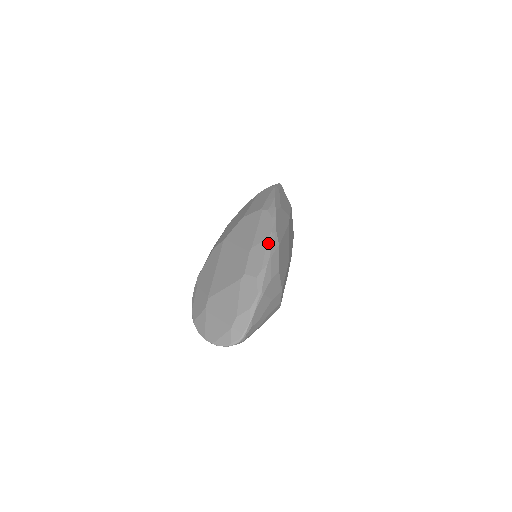
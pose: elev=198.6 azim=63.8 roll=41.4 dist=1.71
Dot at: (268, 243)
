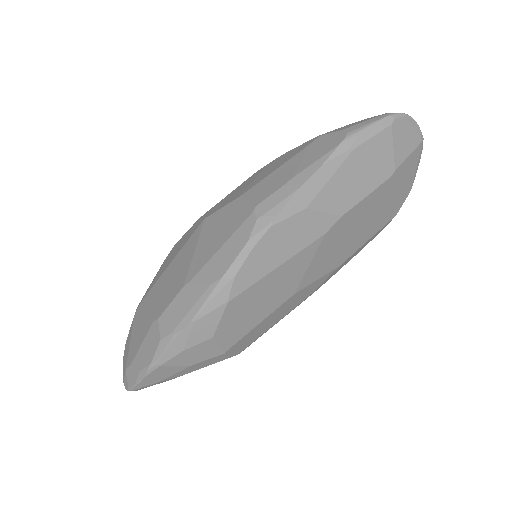
Dot at: (205, 294)
